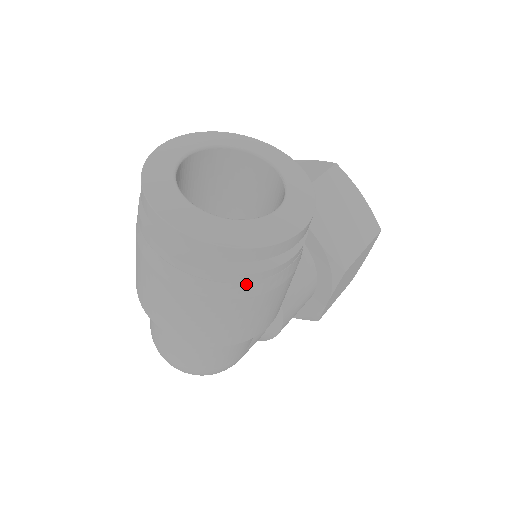
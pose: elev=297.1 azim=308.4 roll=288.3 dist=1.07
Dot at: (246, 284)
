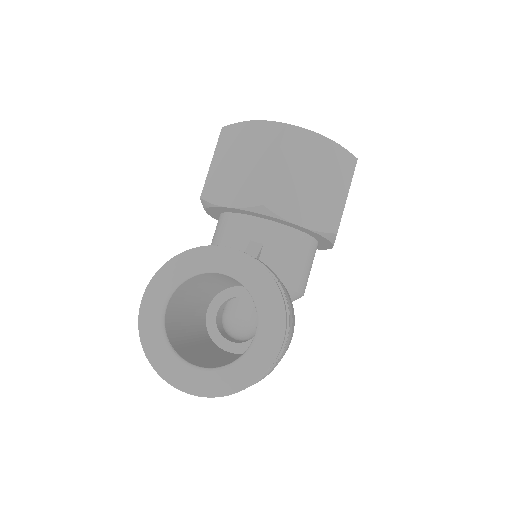
Dot at: (261, 379)
